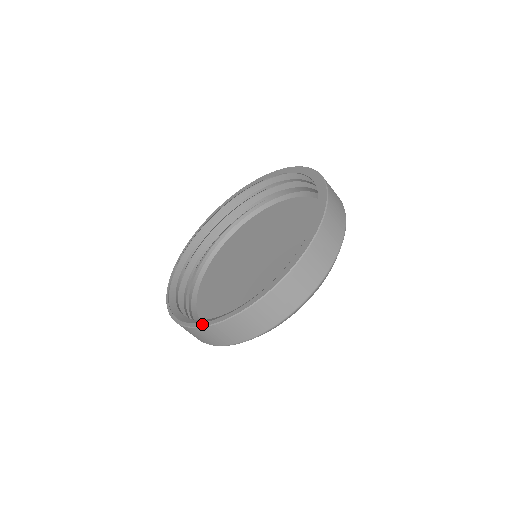
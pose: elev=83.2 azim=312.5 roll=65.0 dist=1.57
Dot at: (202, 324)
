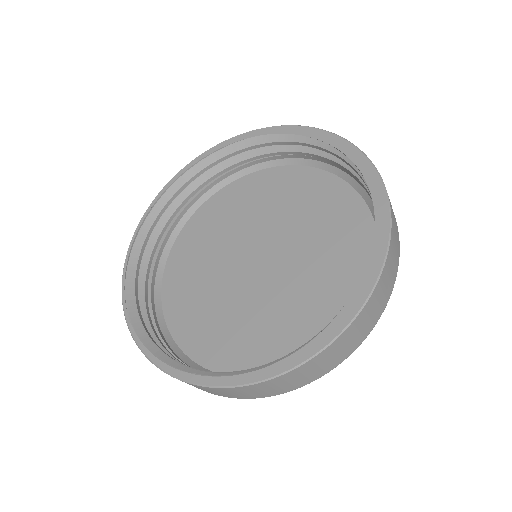
Dot at: (154, 359)
